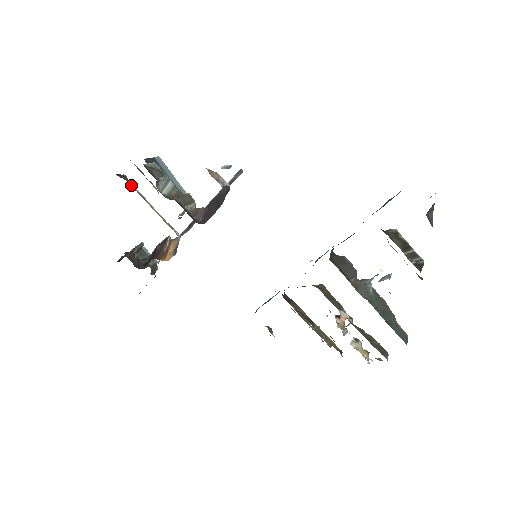
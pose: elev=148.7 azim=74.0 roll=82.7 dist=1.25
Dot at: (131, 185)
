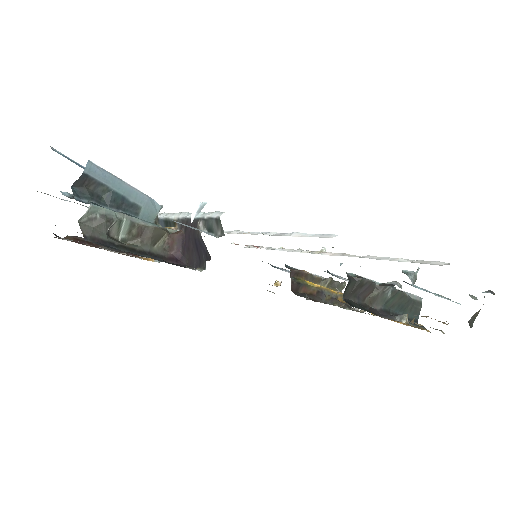
Dot at: occluded
